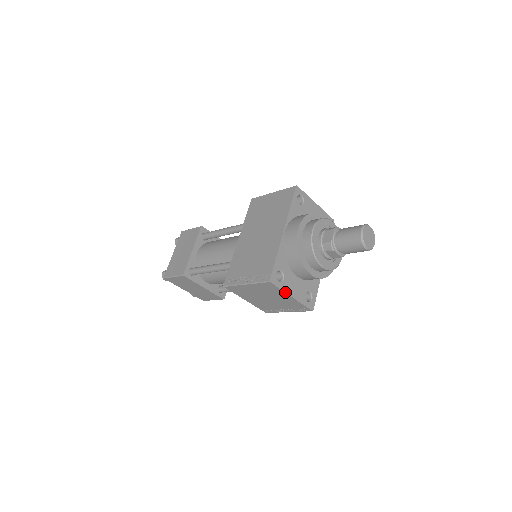
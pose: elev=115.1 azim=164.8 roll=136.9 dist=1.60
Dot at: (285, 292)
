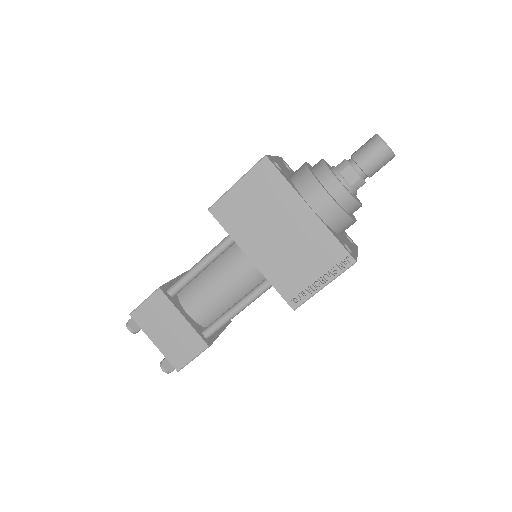
Dot at: (357, 256)
